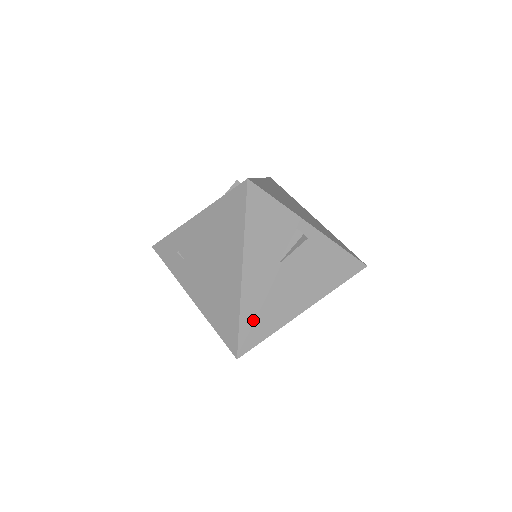
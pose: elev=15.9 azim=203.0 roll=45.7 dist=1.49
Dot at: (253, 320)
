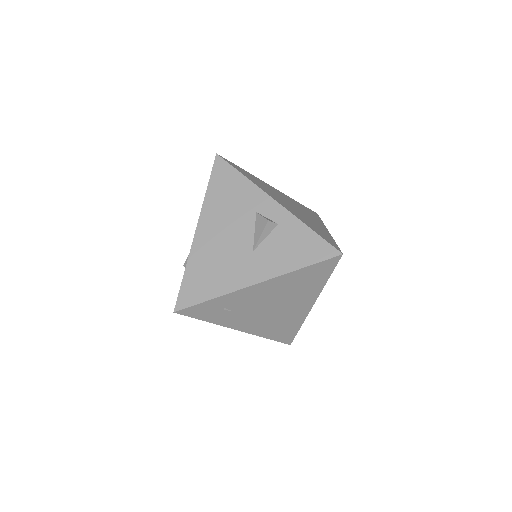
Dot at: occluded
